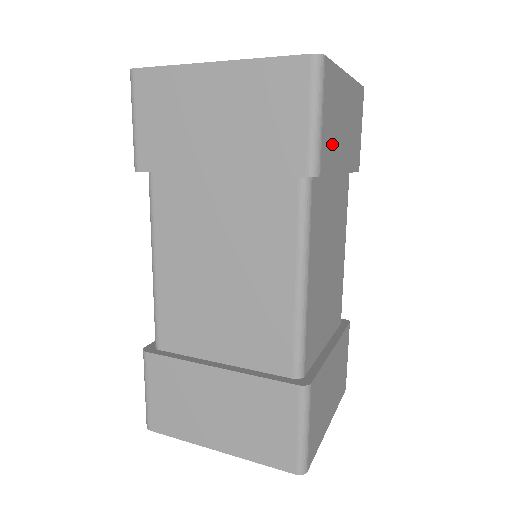
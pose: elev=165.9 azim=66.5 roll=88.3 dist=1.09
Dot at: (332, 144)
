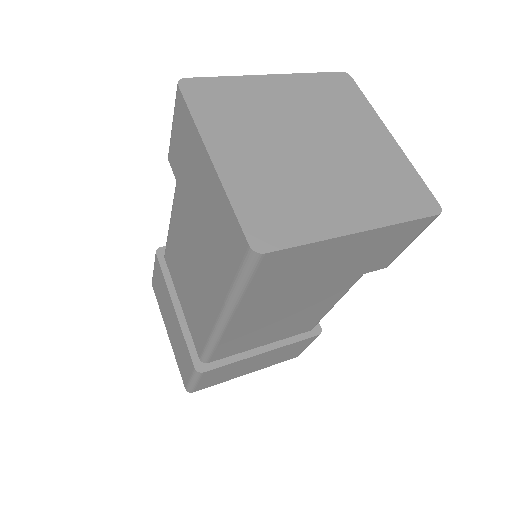
Dot at: occluded
